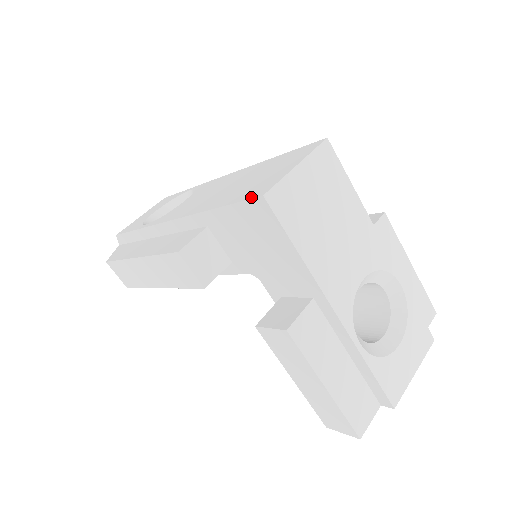
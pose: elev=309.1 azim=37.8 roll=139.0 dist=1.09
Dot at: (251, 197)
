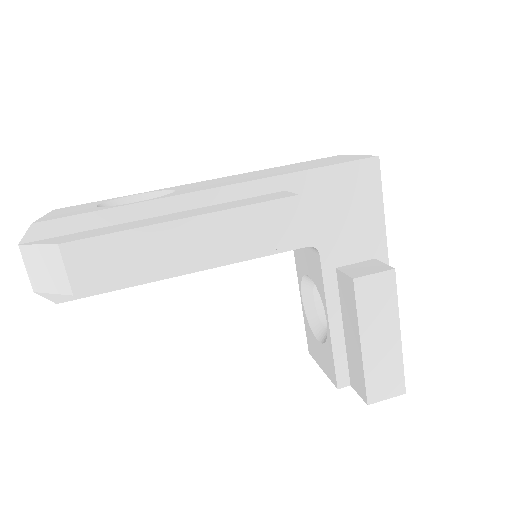
Dot at: (362, 158)
